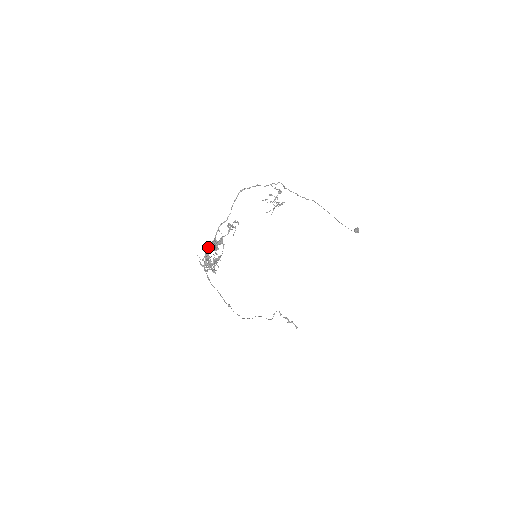
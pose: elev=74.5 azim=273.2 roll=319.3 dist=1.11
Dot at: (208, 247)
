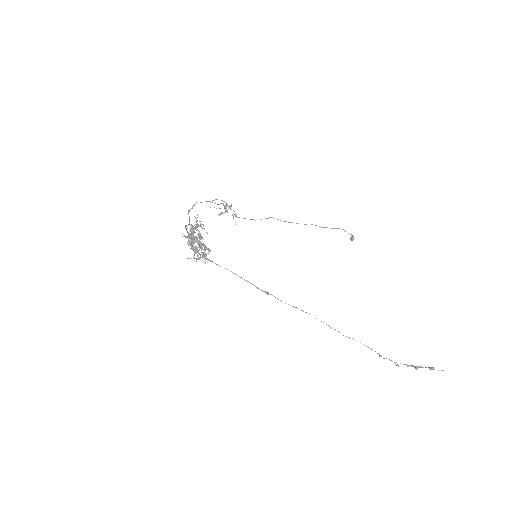
Dot at: occluded
